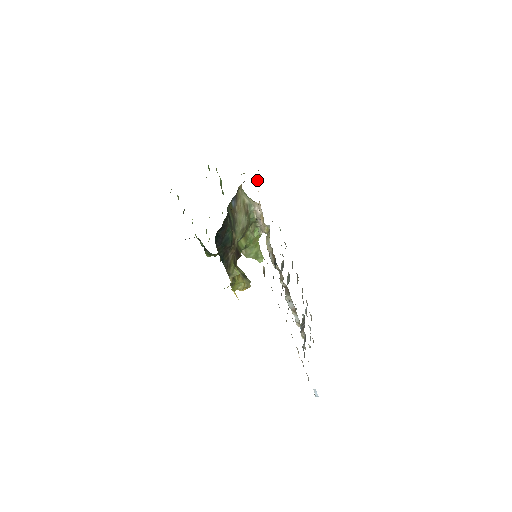
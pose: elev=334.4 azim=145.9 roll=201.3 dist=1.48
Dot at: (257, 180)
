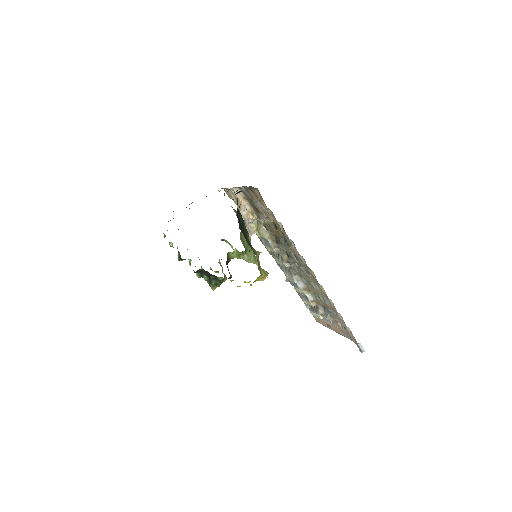
Dot at: (231, 191)
